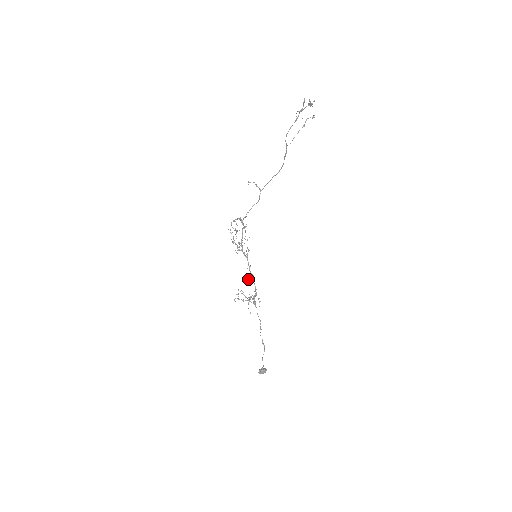
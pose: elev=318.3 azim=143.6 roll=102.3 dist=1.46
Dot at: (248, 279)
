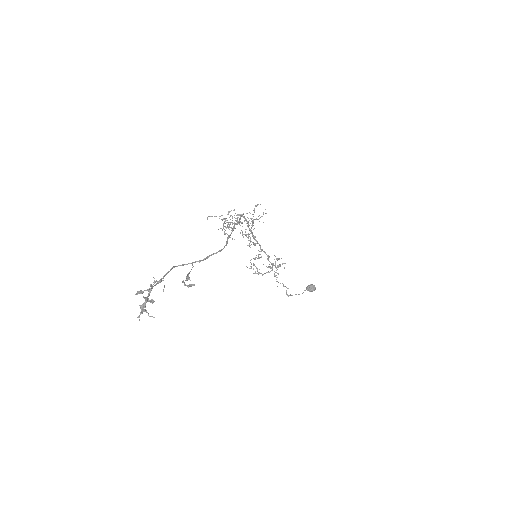
Dot at: (260, 257)
